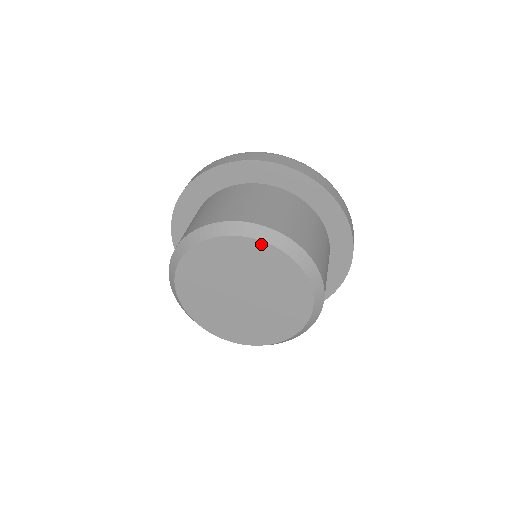
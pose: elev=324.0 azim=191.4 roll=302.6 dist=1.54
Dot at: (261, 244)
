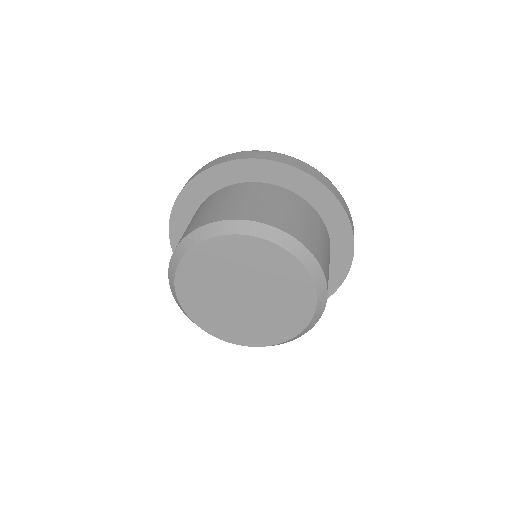
Dot at: (301, 268)
